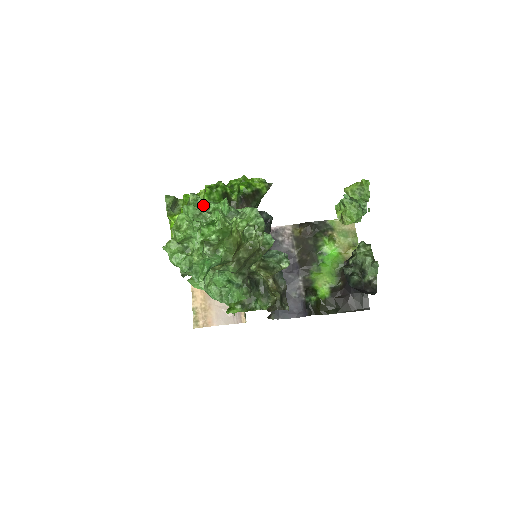
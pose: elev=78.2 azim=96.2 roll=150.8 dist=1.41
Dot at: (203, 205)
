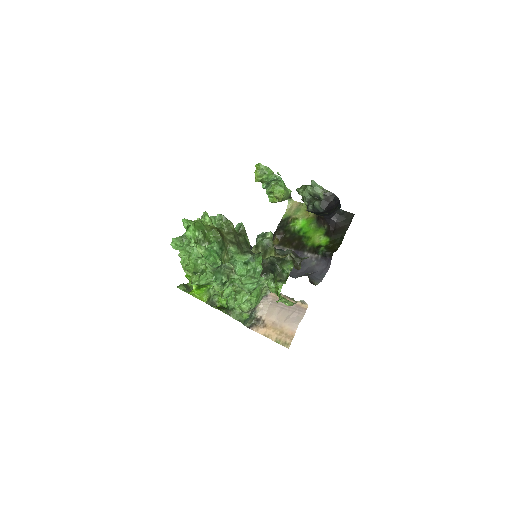
Dot at: occluded
